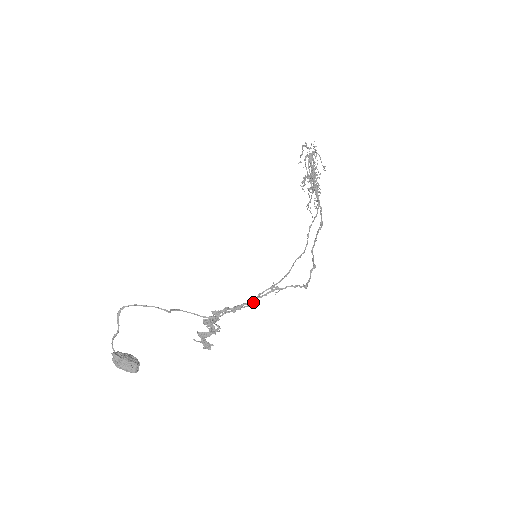
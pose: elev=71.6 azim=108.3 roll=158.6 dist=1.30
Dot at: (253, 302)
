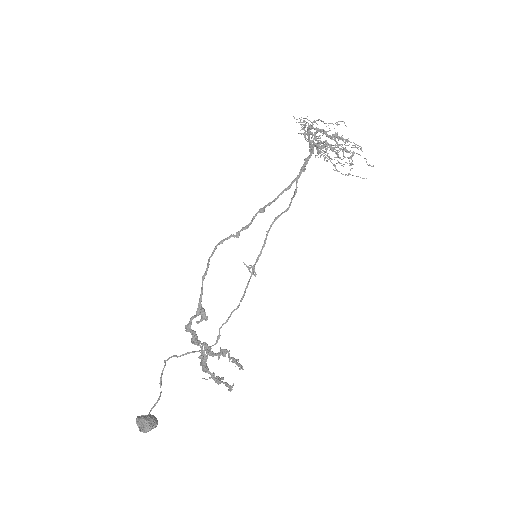
Dot at: (240, 301)
